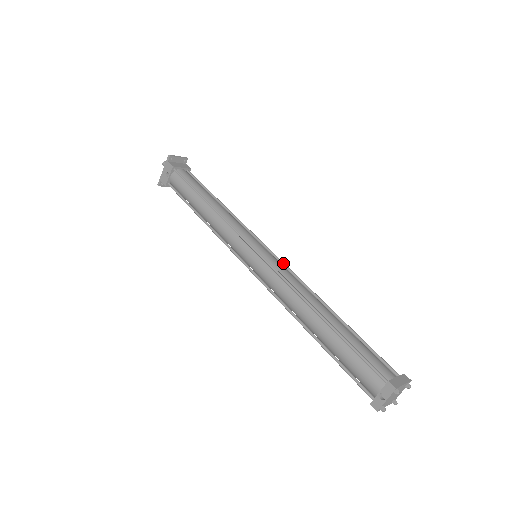
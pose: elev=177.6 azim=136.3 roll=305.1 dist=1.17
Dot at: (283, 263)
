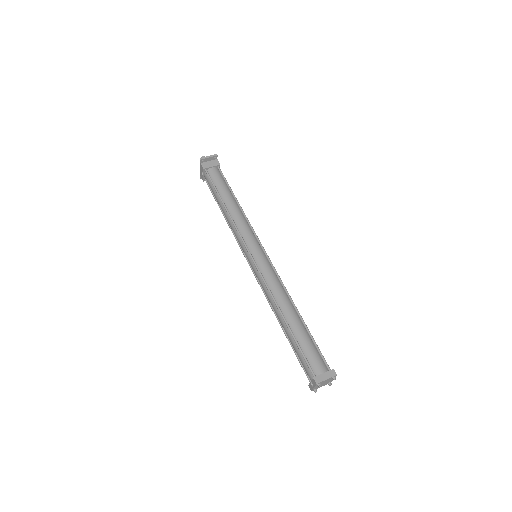
Dot at: (272, 266)
